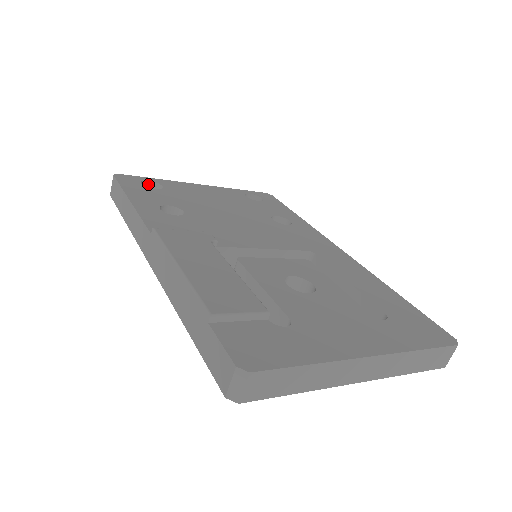
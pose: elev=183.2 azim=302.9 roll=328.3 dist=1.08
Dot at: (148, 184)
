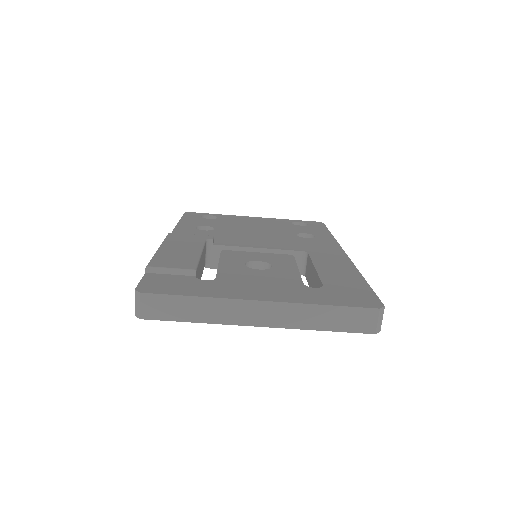
Dot at: (210, 218)
